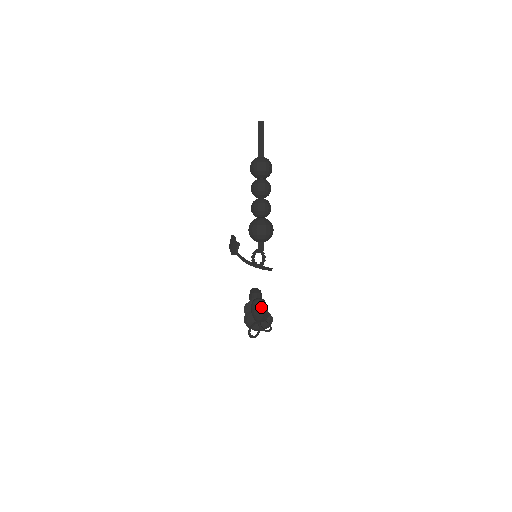
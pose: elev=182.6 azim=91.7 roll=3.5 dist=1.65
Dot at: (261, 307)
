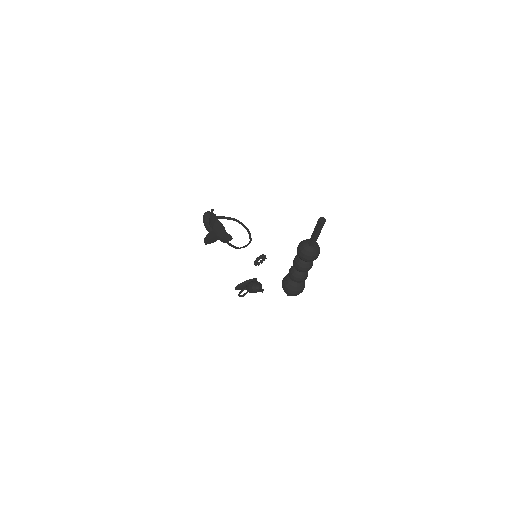
Dot at: occluded
